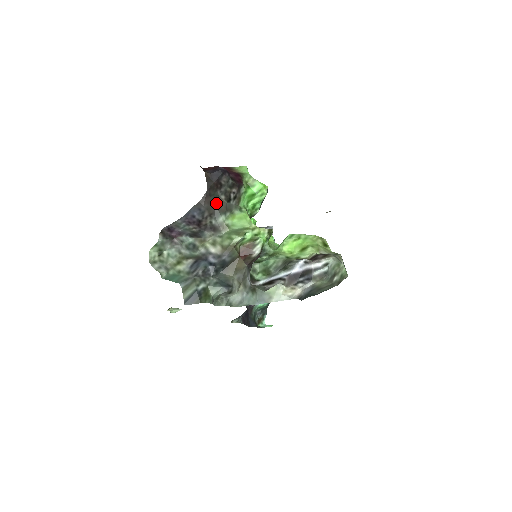
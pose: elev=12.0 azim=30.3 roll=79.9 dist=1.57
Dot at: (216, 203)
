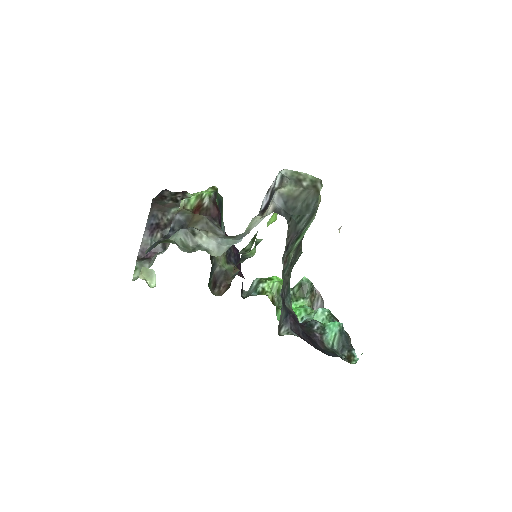
Dot at: (165, 206)
